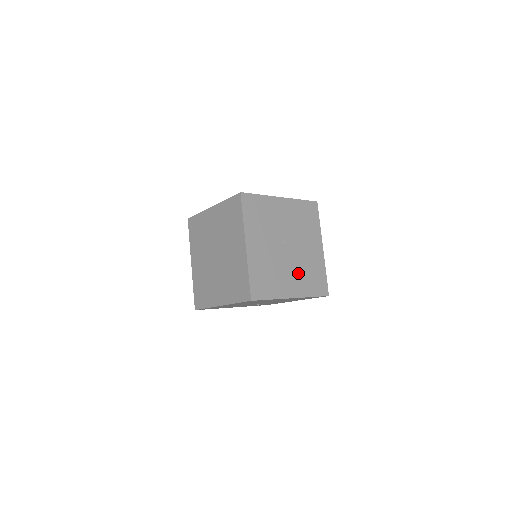
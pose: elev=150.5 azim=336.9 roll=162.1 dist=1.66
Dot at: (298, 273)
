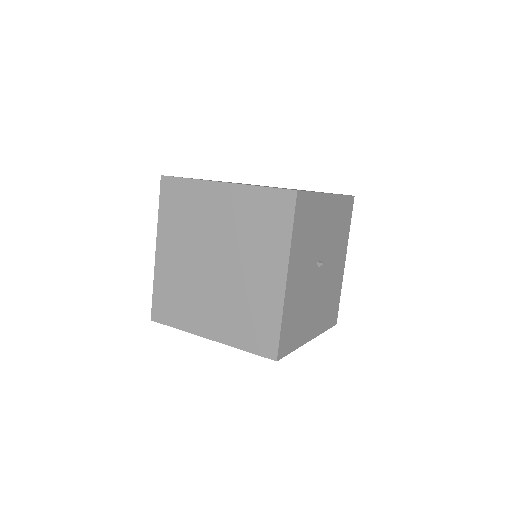
Dot at: (321, 303)
